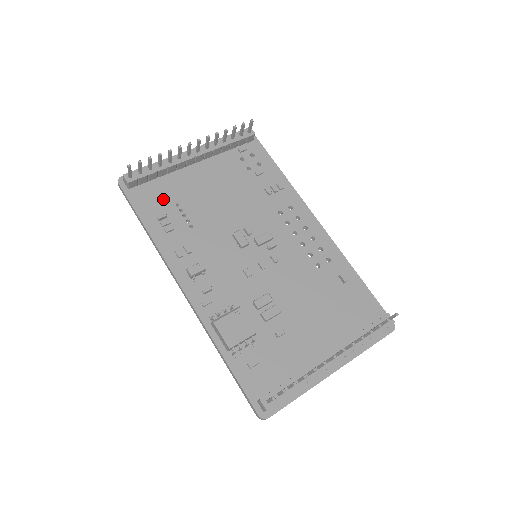
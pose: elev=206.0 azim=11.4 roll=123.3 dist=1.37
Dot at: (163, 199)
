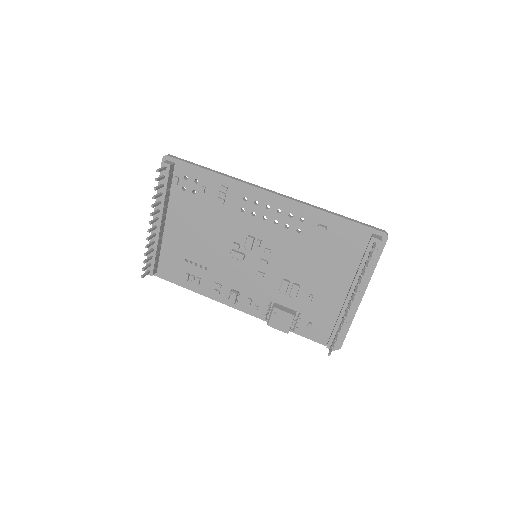
Dot at: (176, 263)
